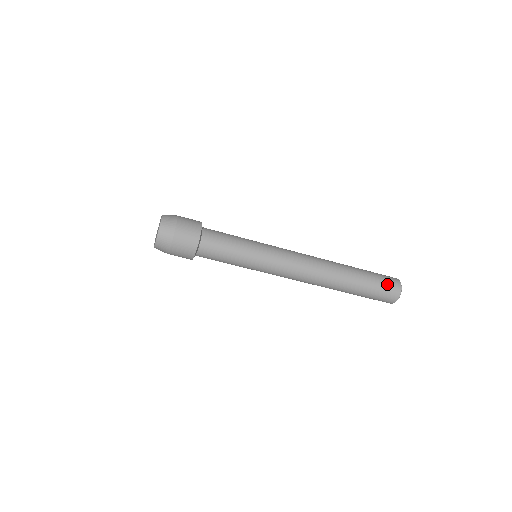
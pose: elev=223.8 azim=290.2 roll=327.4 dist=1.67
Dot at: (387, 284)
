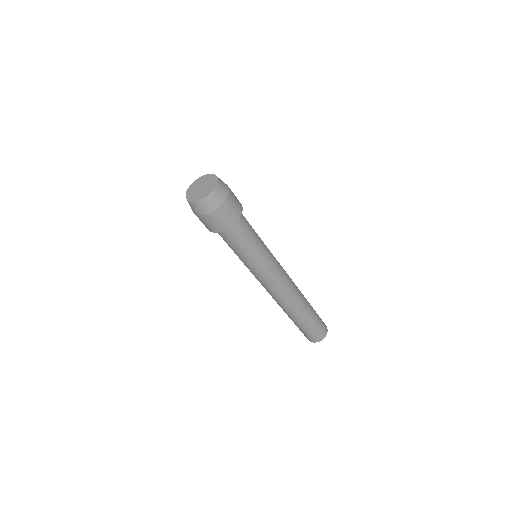
Dot at: (322, 321)
